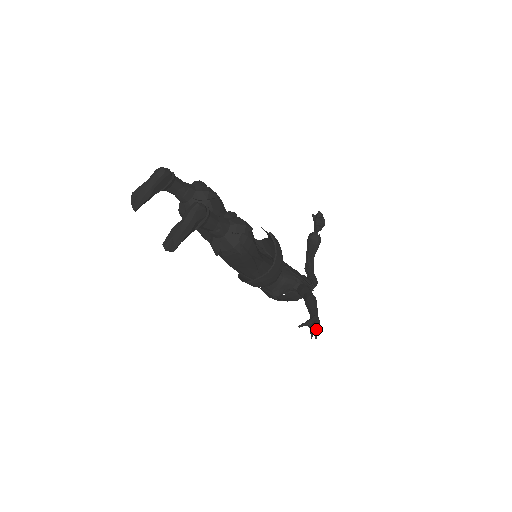
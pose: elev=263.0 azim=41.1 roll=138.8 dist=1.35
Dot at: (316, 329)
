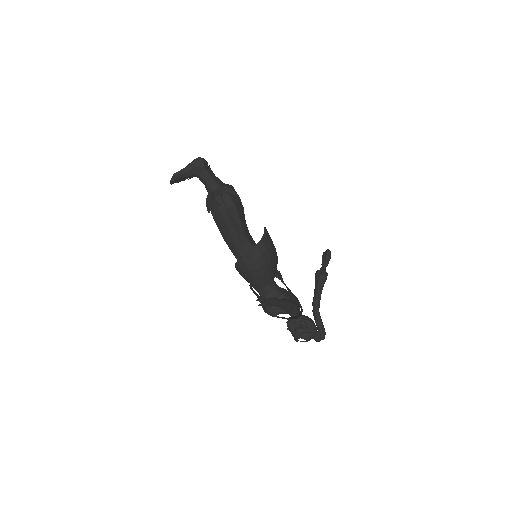
Dot at: (266, 299)
